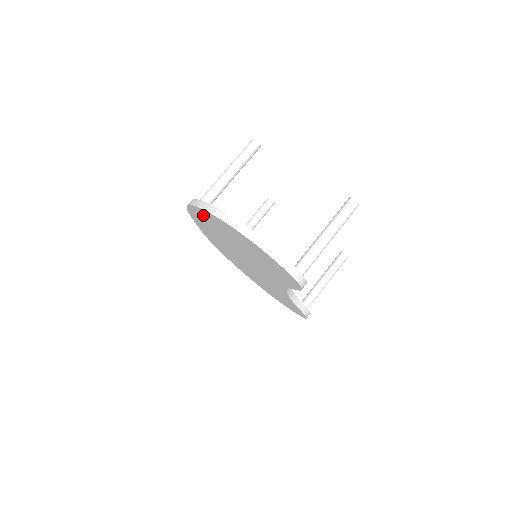
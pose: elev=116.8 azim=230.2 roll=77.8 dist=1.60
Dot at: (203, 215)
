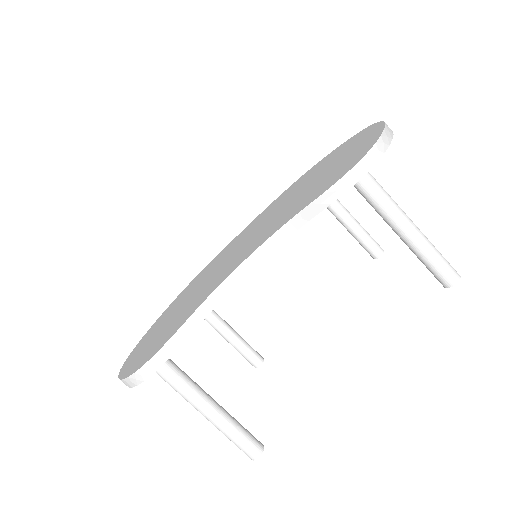
Dot at: (317, 166)
